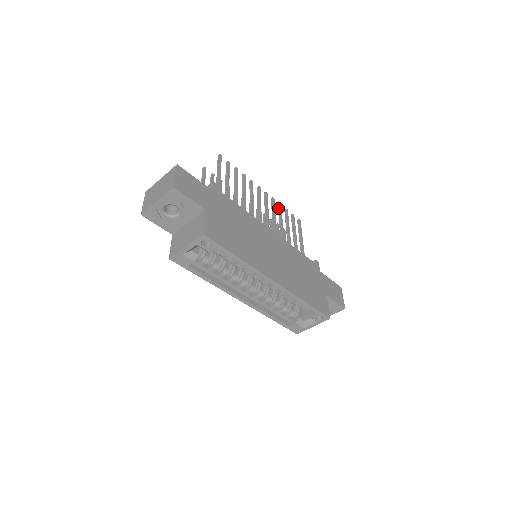
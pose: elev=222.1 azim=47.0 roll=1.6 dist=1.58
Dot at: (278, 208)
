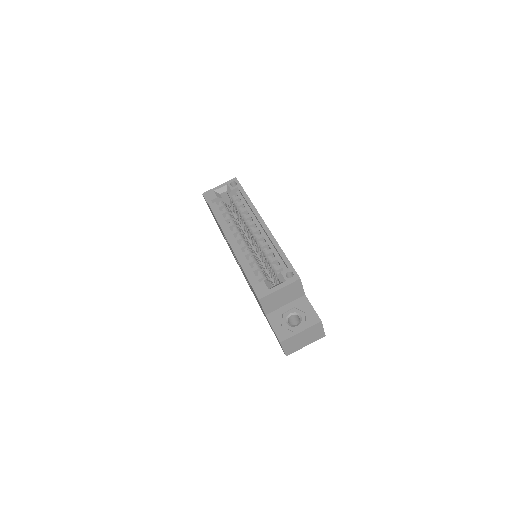
Dot at: occluded
